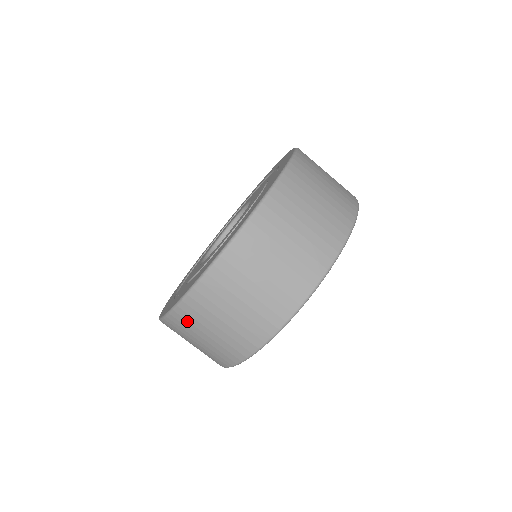
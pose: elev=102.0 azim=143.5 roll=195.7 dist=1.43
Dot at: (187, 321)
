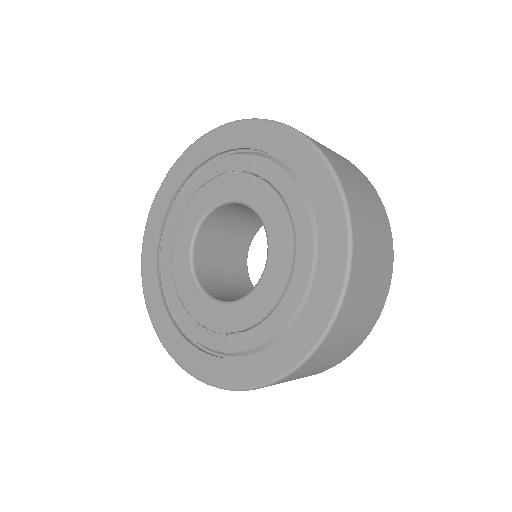
Dot at: (319, 357)
